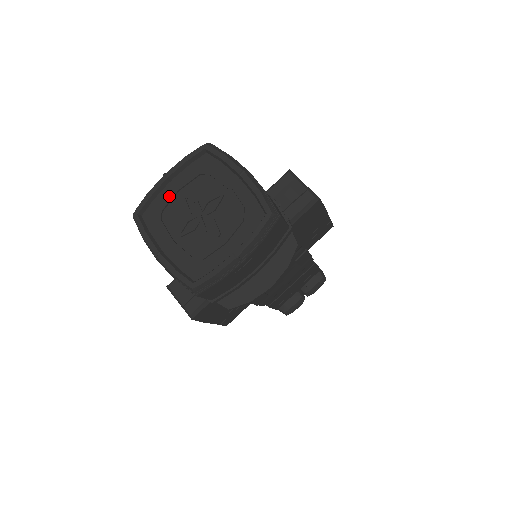
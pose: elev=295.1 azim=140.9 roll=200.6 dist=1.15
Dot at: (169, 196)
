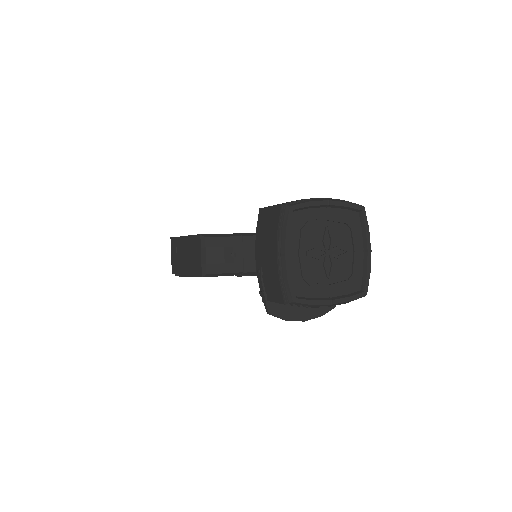
Dot at: (319, 217)
